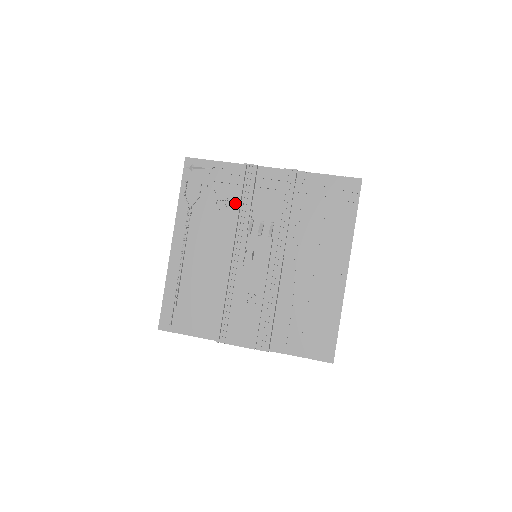
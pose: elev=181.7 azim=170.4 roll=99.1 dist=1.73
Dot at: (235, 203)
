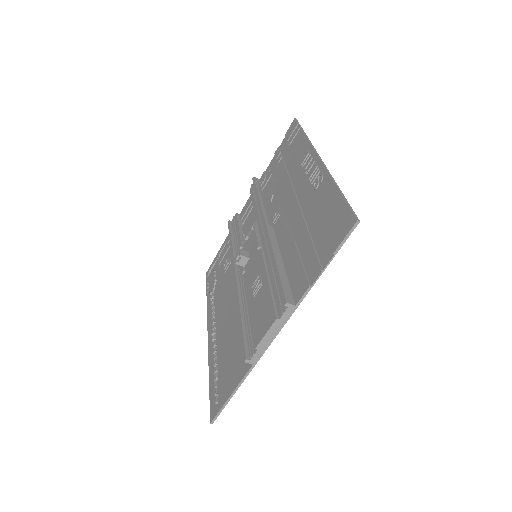
Dot at: occluded
